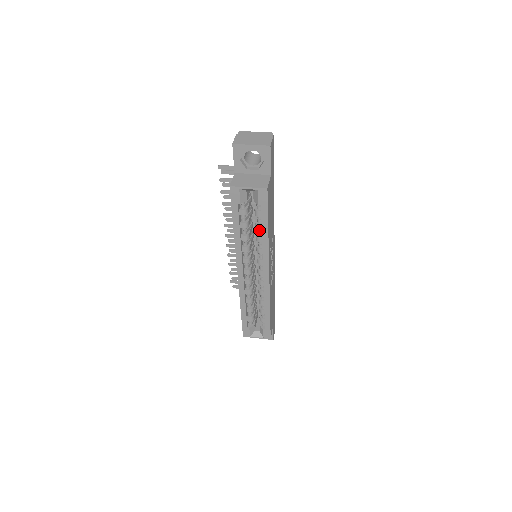
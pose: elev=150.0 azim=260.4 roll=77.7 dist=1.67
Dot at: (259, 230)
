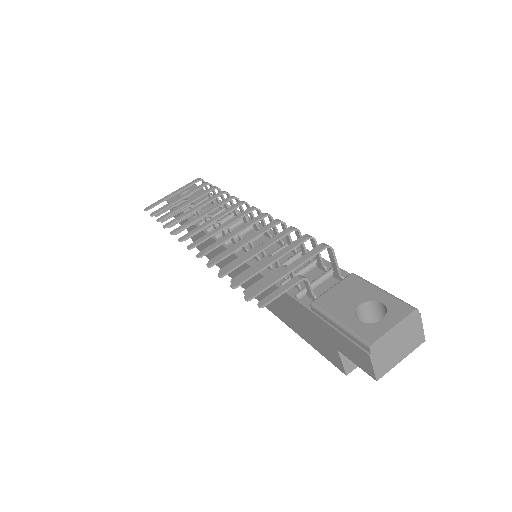
Dot at: occluded
